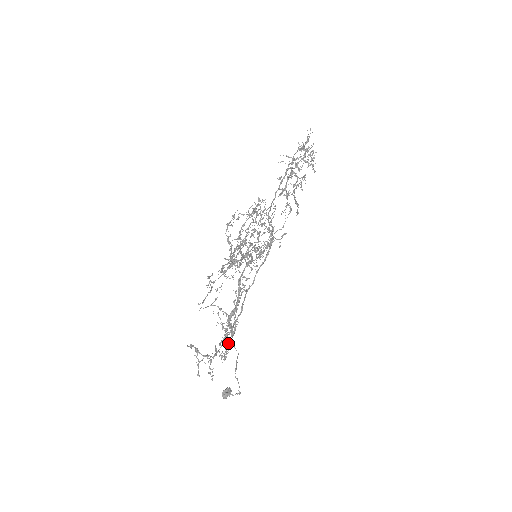
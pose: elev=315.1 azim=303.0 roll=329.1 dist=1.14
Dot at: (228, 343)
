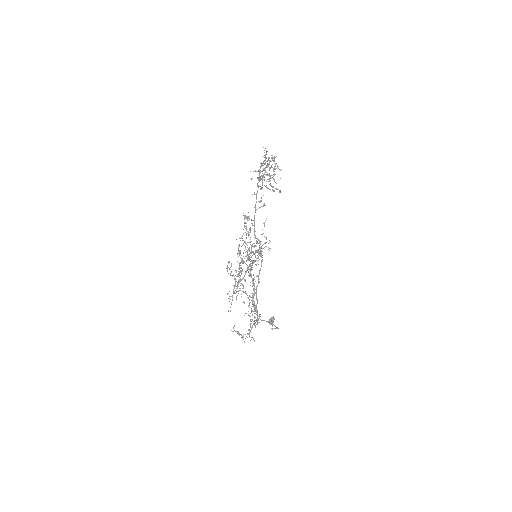
Dot at: (256, 321)
